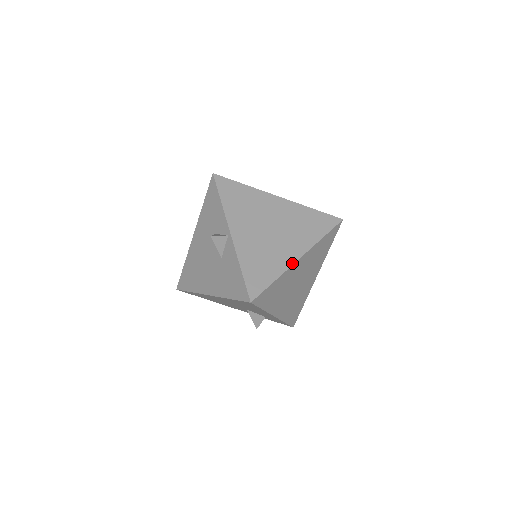
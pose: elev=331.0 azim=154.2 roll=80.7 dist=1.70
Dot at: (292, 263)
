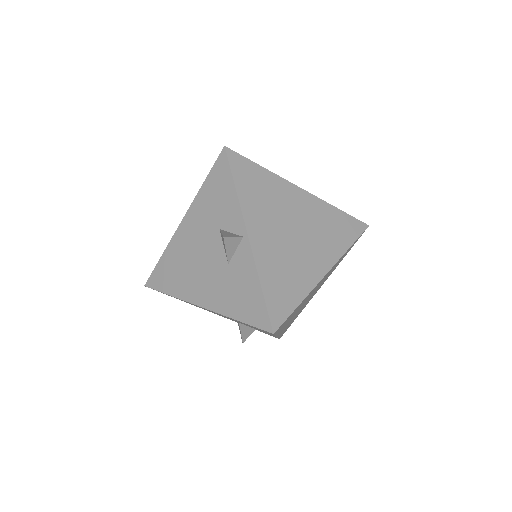
Dot at: (318, 280)
